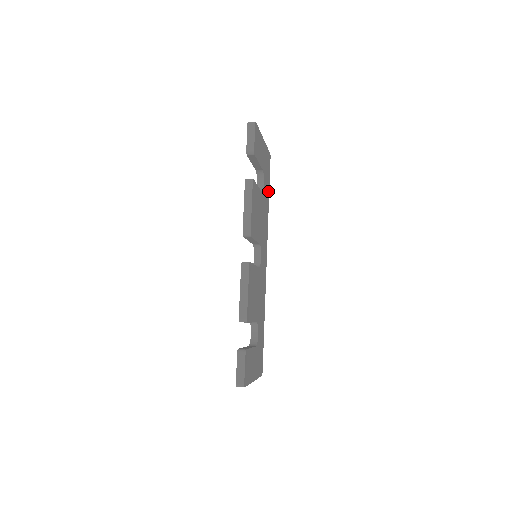
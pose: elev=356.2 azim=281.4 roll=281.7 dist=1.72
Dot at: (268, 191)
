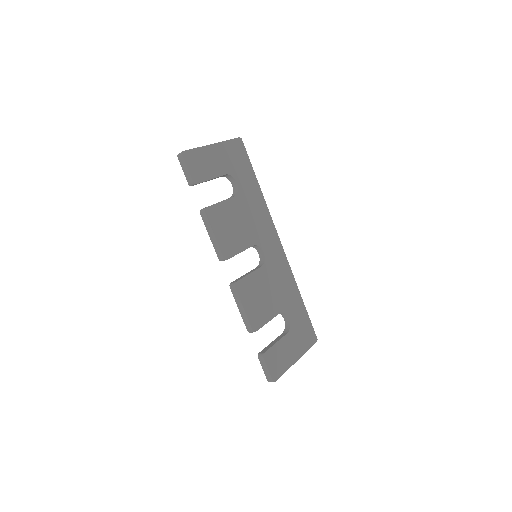
Dot at: (253, 177)
